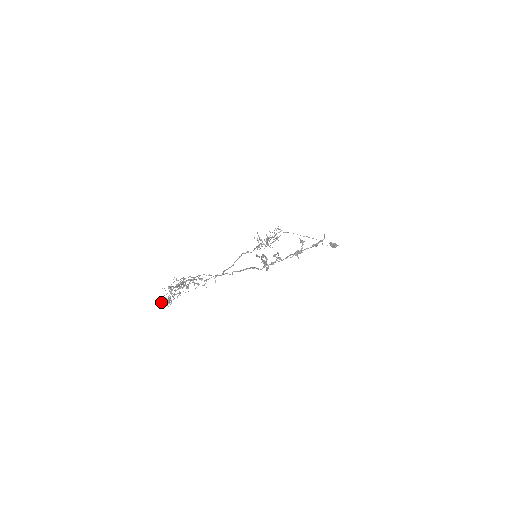
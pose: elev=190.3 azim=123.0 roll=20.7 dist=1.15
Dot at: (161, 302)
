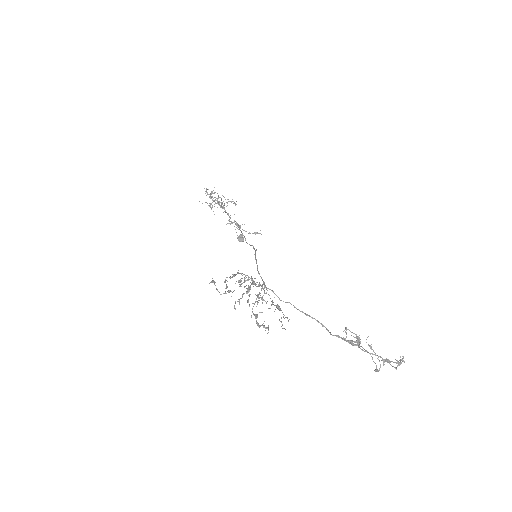
Dot at: (256, 318)
